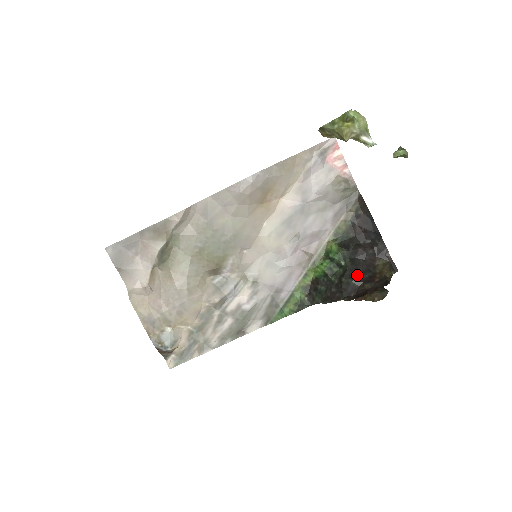
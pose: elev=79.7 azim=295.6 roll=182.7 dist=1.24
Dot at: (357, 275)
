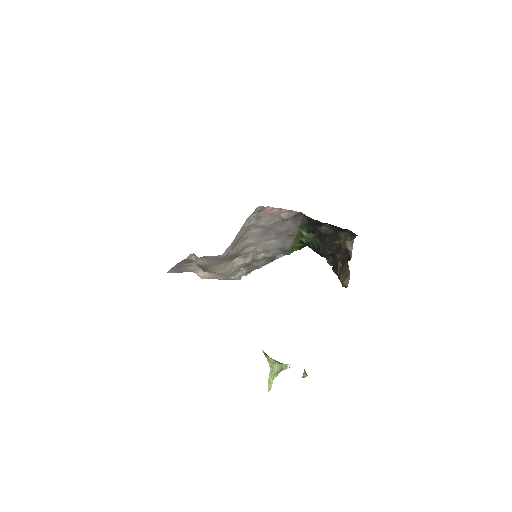
Dot at: (328, 249)
